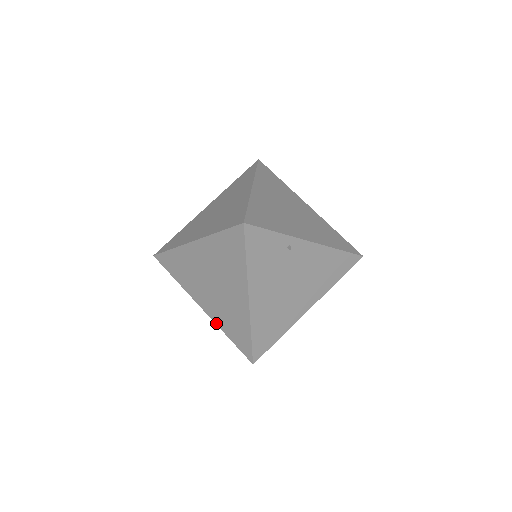
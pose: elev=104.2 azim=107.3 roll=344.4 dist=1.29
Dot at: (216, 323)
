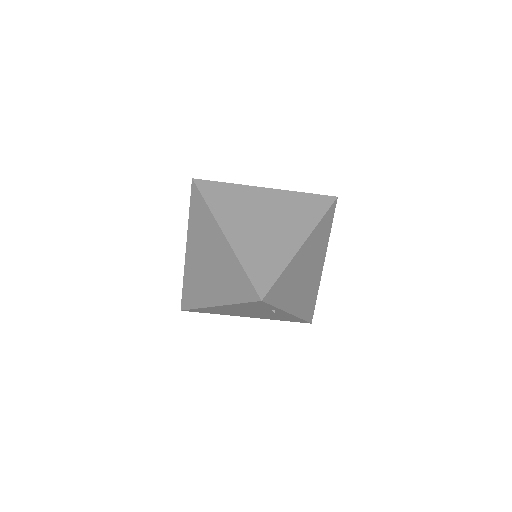
Dot at: (185, 267)
